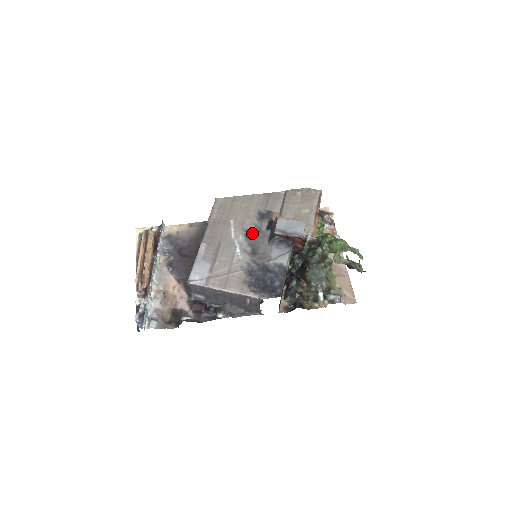
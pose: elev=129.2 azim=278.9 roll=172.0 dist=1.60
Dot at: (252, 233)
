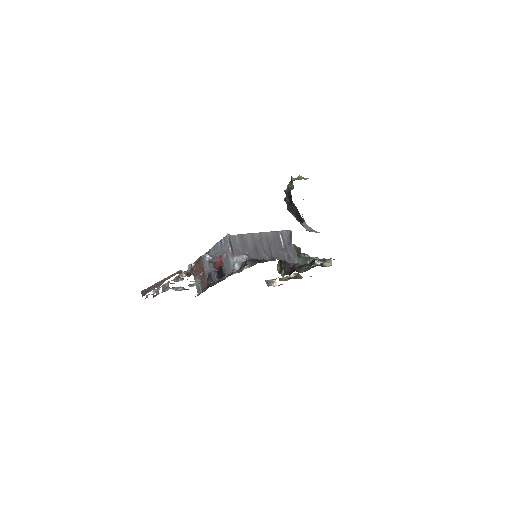
Dot at: occluded
